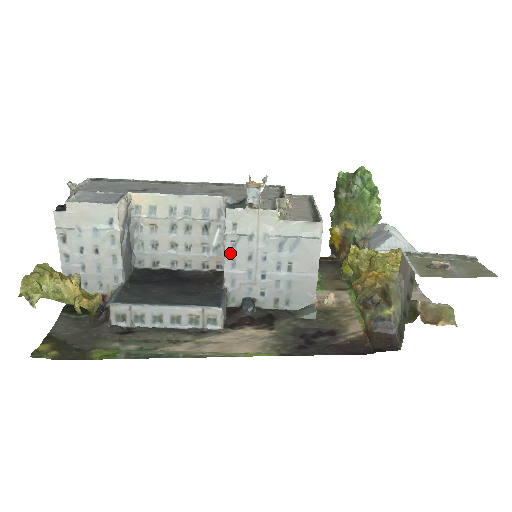
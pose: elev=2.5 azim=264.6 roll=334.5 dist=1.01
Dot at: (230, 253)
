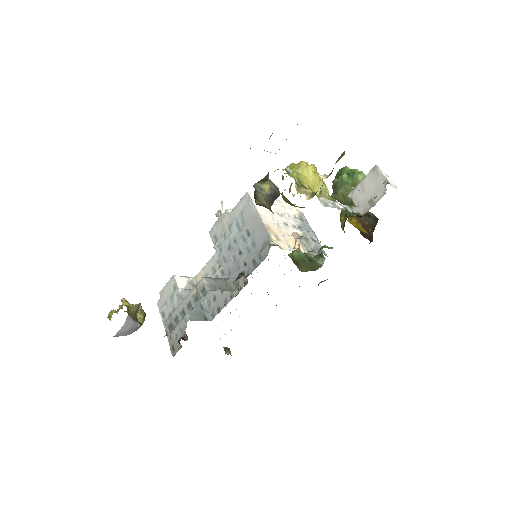
Dot at: (220, 255)
